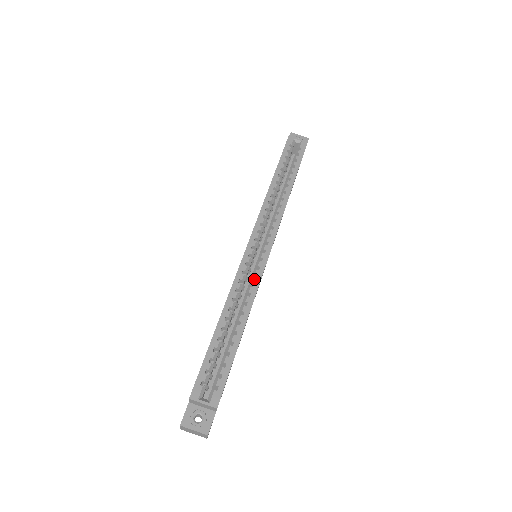
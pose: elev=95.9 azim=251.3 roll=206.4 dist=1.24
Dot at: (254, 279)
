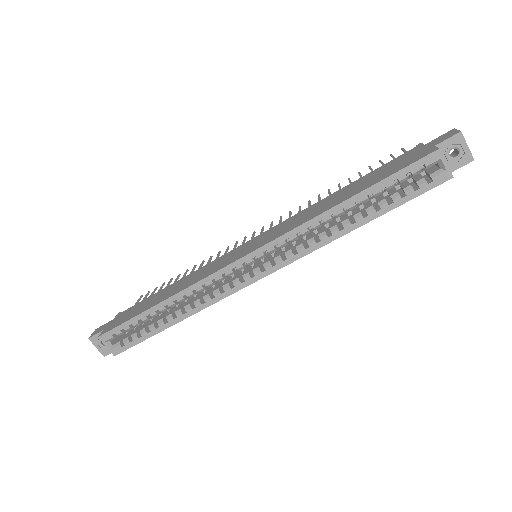
Dot at: (219, 293)
